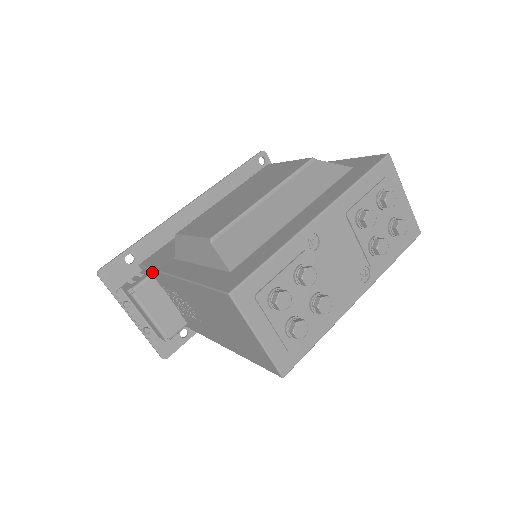
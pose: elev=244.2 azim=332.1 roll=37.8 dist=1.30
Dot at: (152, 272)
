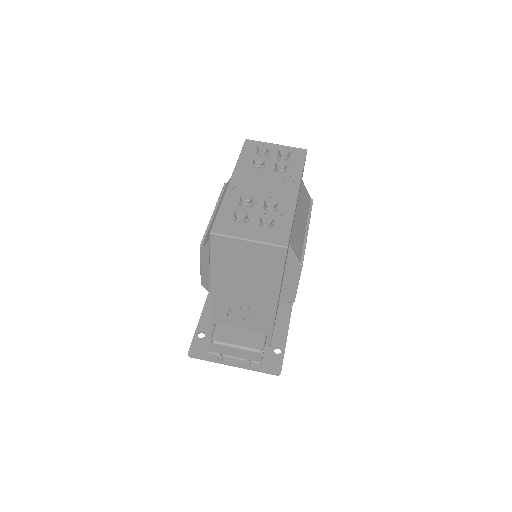
Dot at: (213, 320)
